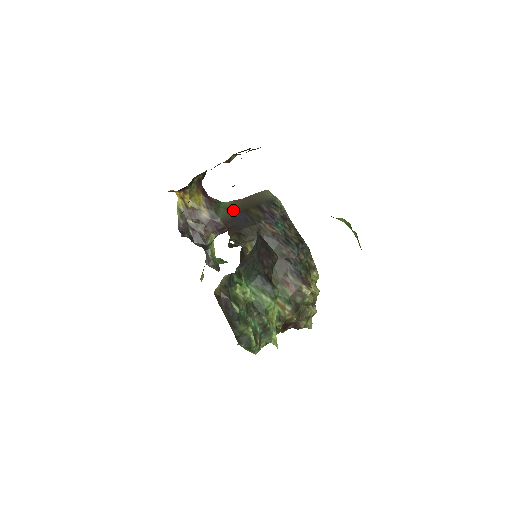
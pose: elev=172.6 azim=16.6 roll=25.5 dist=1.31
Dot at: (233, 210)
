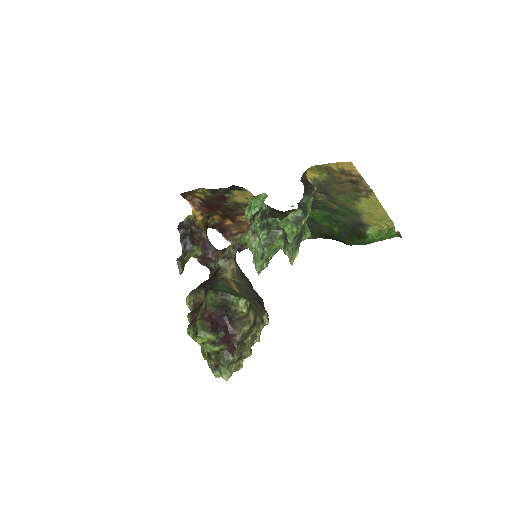
Dot at: occluded
